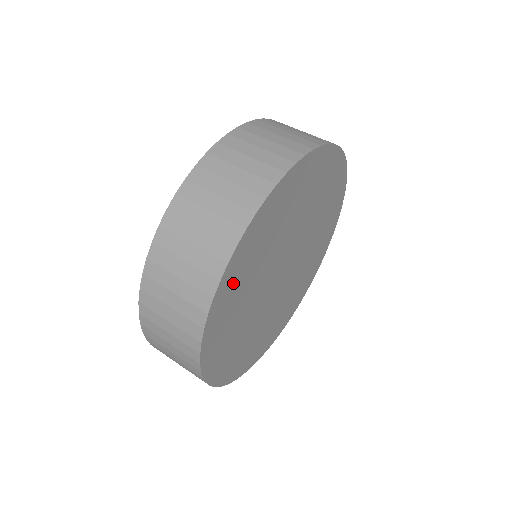
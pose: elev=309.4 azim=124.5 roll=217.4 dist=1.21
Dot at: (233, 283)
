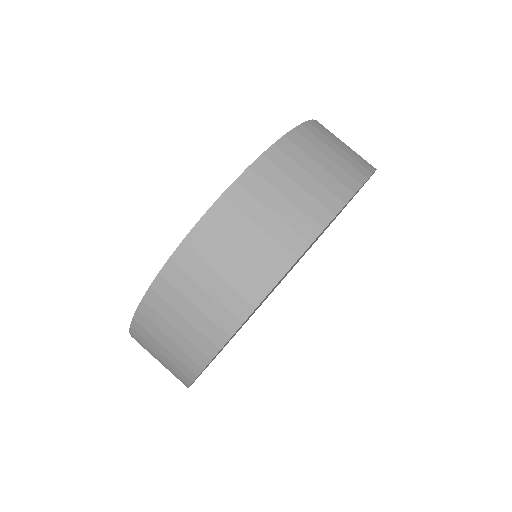
Dot at: occluded
